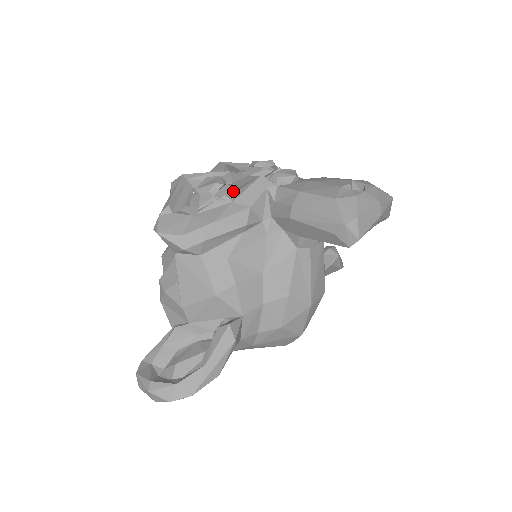
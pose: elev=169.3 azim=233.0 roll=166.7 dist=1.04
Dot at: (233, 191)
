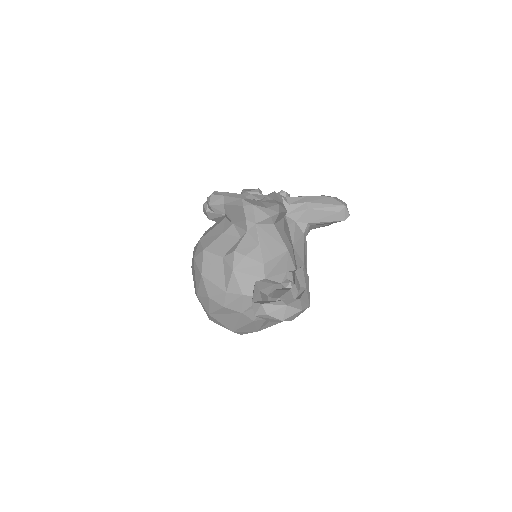
Dot at: occluded
